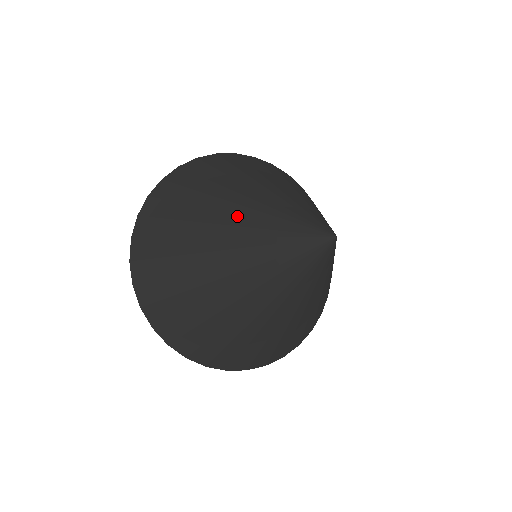
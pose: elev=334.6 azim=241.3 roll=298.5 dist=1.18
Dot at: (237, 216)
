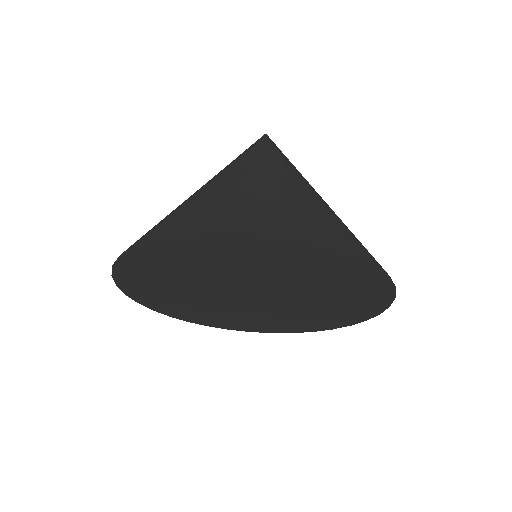
Dot at: occluded
